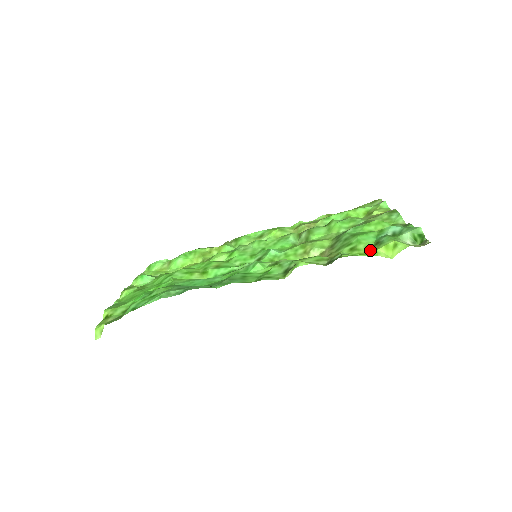
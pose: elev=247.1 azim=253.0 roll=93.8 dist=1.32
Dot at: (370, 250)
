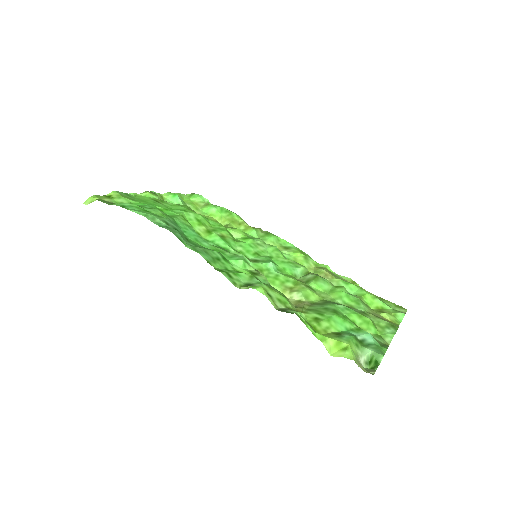
Dot at: (326, 333)
